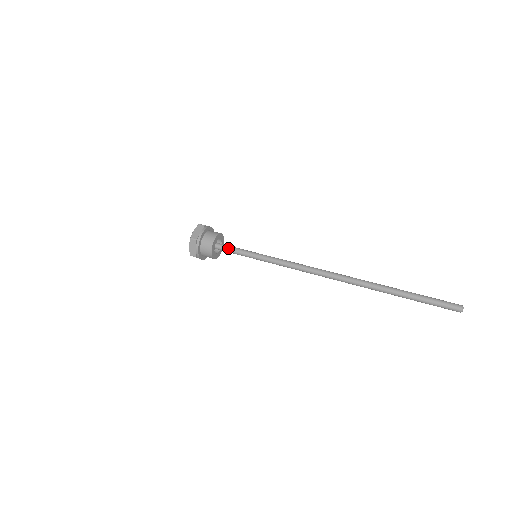
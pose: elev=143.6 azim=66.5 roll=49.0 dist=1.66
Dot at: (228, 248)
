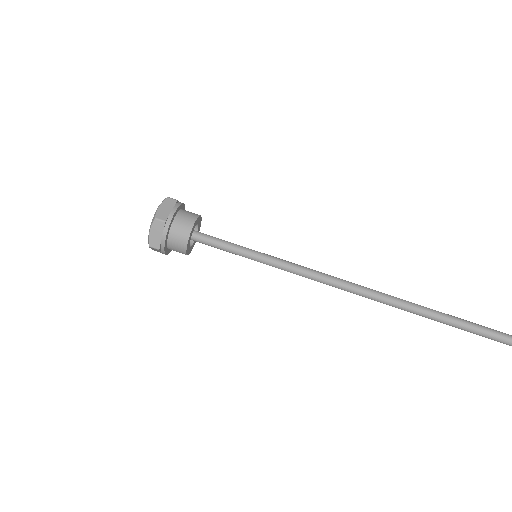
Dot at: (211, 245)
